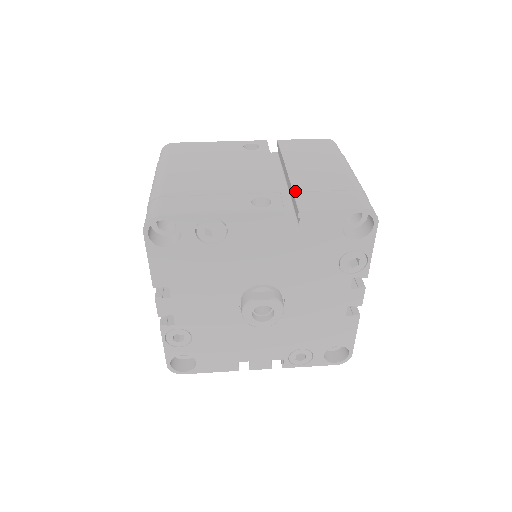
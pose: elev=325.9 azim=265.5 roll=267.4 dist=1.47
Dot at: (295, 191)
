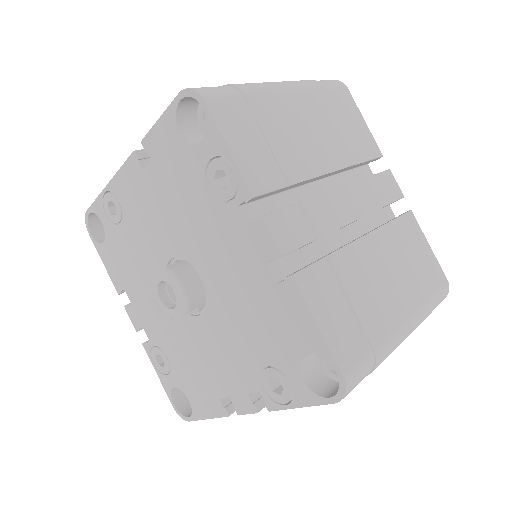
Dot at: occluded
